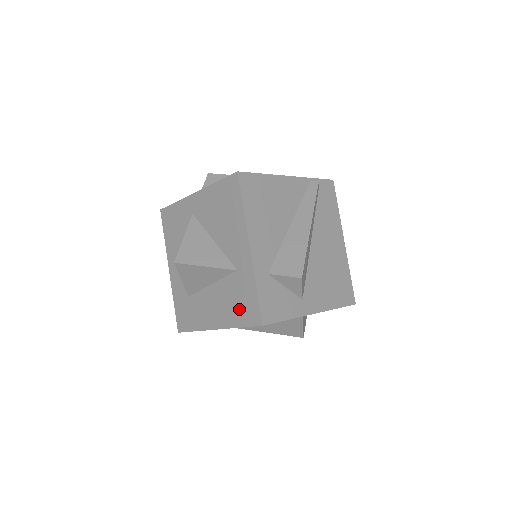
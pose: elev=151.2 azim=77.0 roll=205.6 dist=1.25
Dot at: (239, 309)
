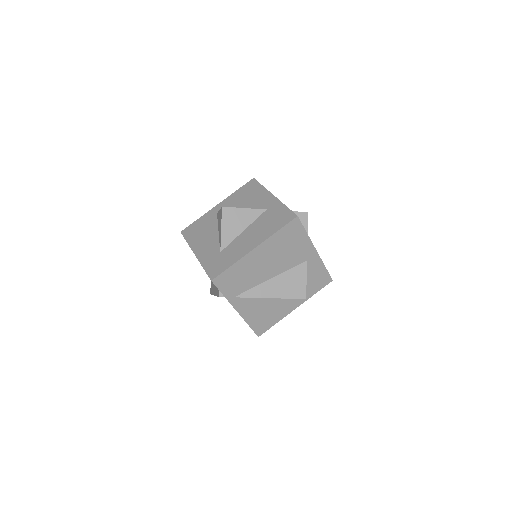
Dot at: (275, 223)
